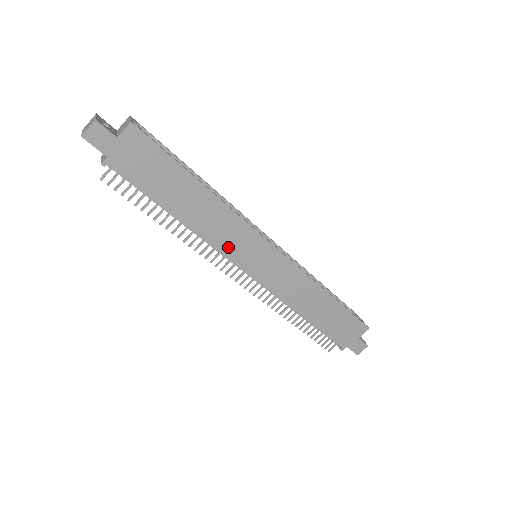
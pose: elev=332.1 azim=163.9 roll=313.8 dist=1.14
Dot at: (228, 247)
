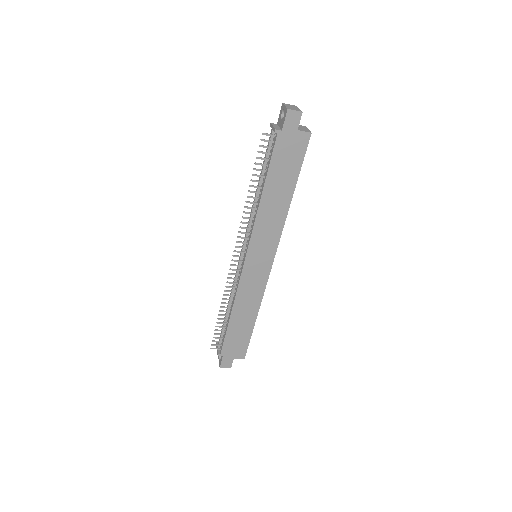
Dot at: (258, 236)
